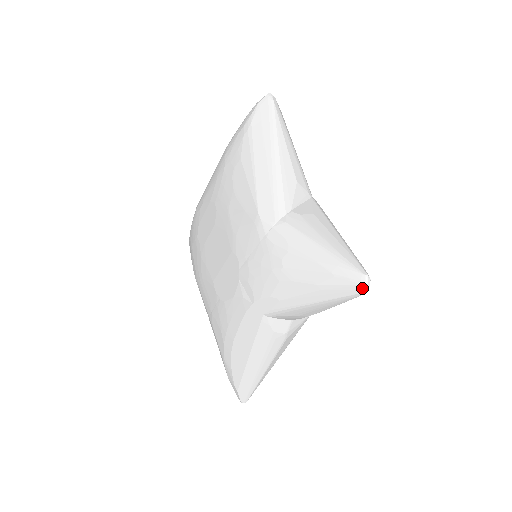
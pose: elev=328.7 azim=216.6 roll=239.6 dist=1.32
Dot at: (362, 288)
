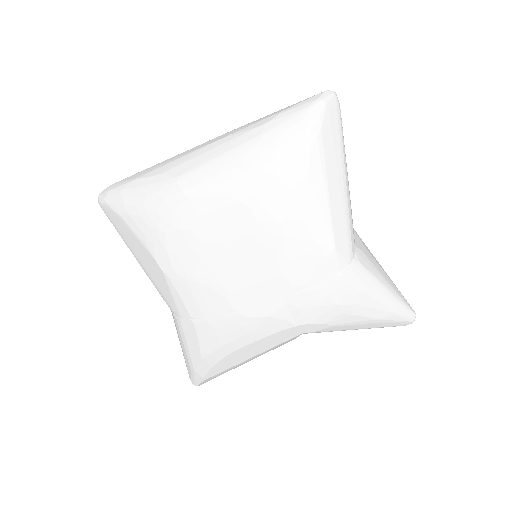
Dot at: (410, 323)
